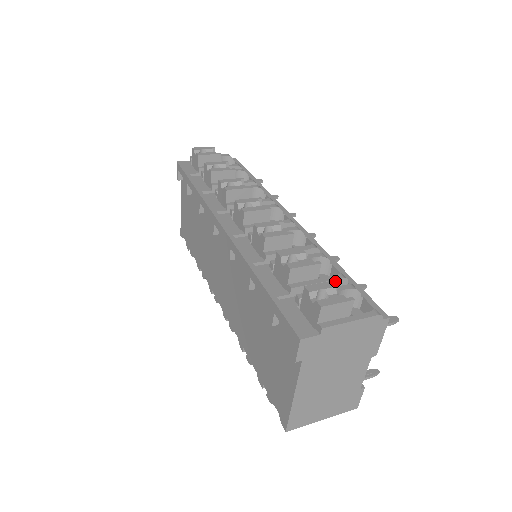
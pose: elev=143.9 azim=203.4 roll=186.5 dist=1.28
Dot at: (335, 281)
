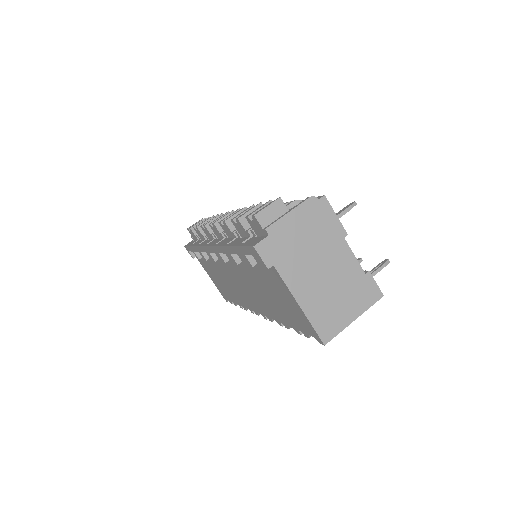
Dot at: (268, 201)
